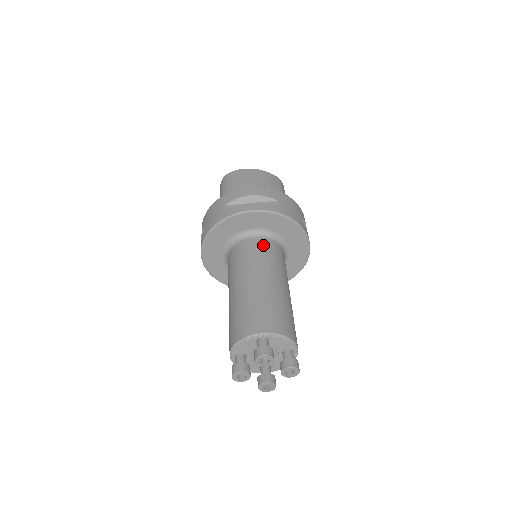
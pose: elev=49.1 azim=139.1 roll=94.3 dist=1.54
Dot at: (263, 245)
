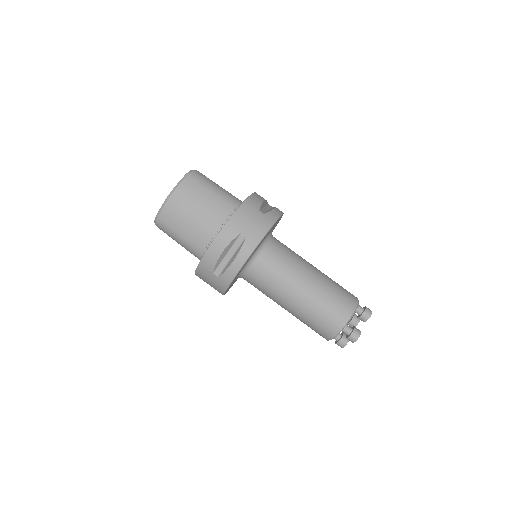
Dot at: (266, 265)
